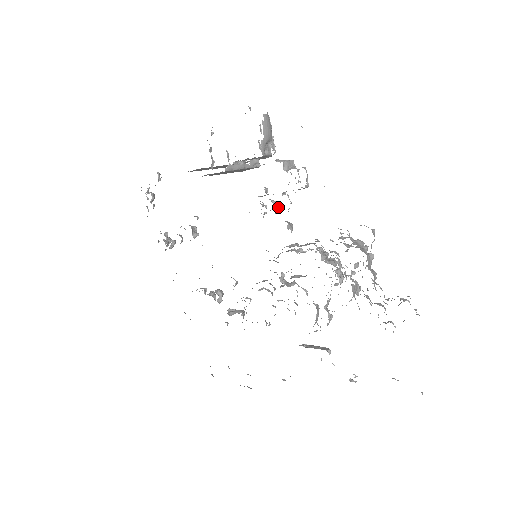
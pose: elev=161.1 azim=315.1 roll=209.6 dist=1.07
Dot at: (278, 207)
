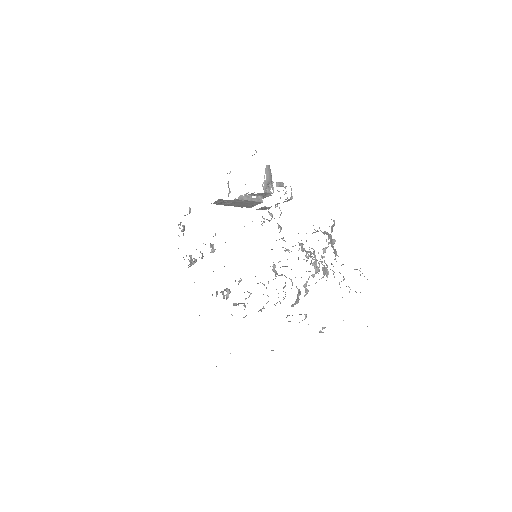
Dot at: (272, 217)
